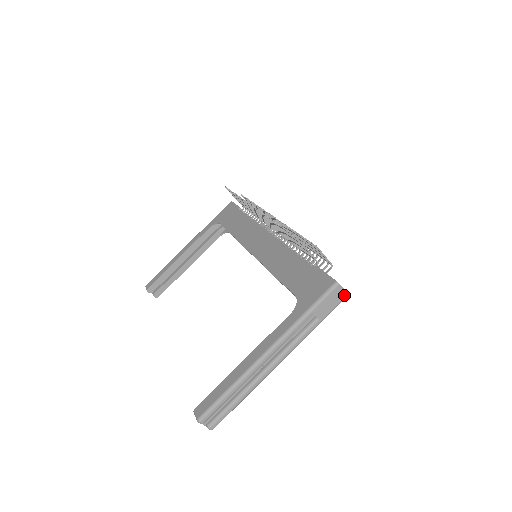
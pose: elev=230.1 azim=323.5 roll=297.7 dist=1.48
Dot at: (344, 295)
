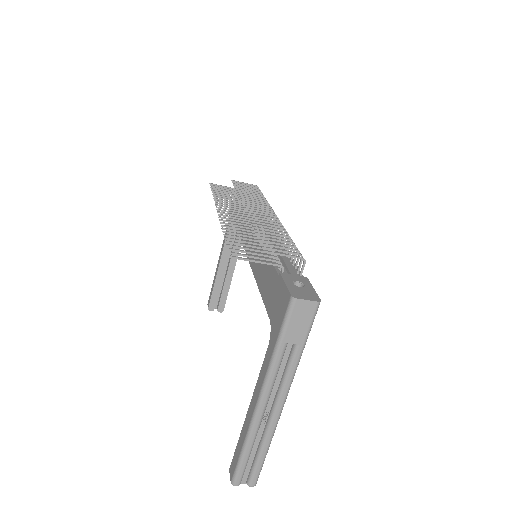
Dot at: (313, 305)
